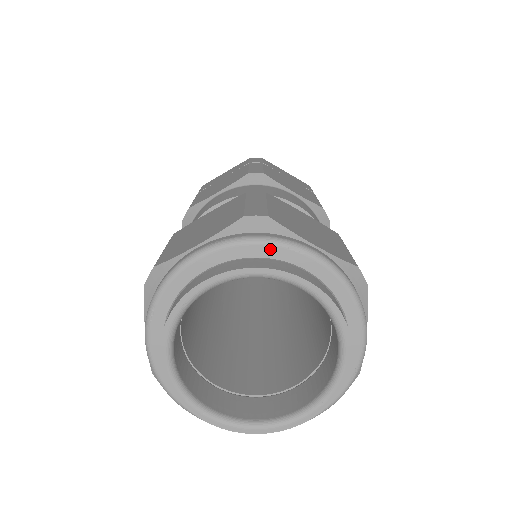
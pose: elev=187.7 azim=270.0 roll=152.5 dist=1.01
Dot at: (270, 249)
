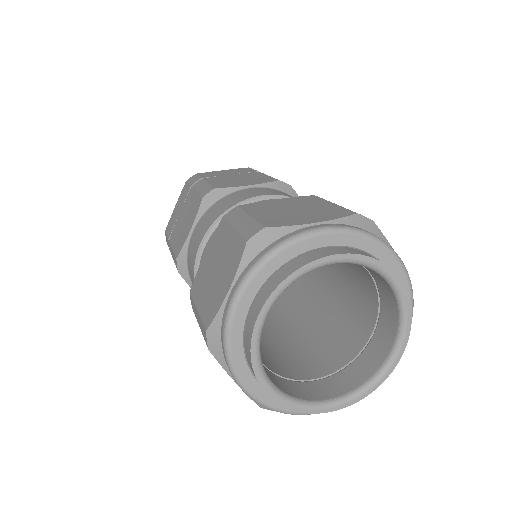
Dot at: (378, 248)
